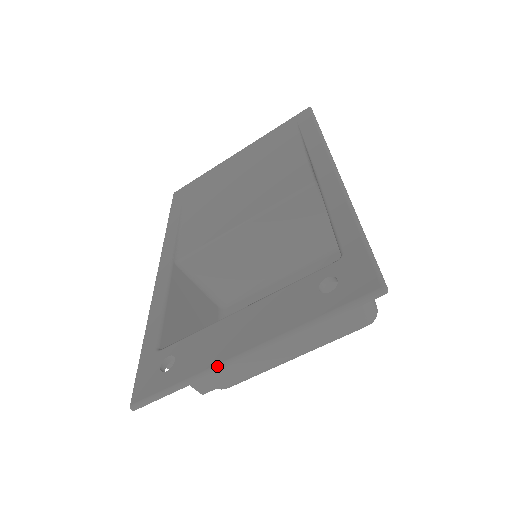
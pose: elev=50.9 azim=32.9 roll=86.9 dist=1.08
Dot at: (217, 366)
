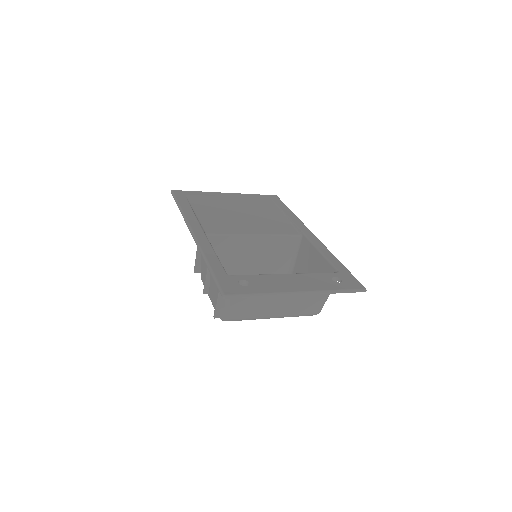
Dot at: (285, 293)
